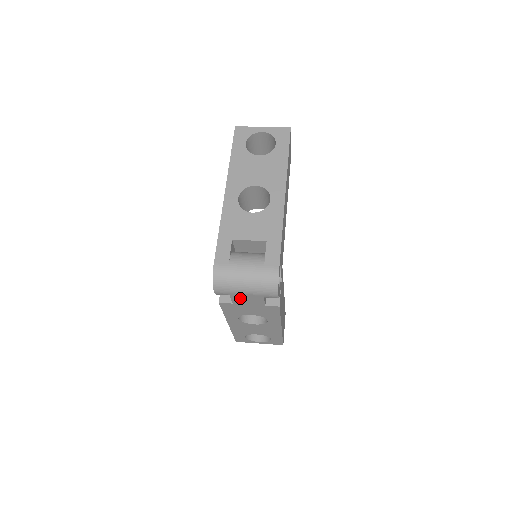
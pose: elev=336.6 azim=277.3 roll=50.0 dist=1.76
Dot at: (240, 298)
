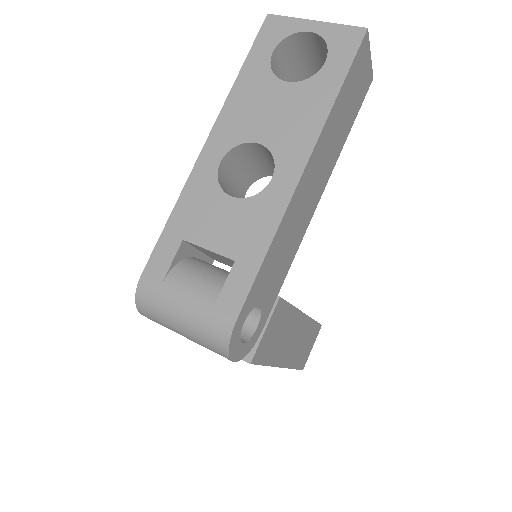
Dot at: occluded
